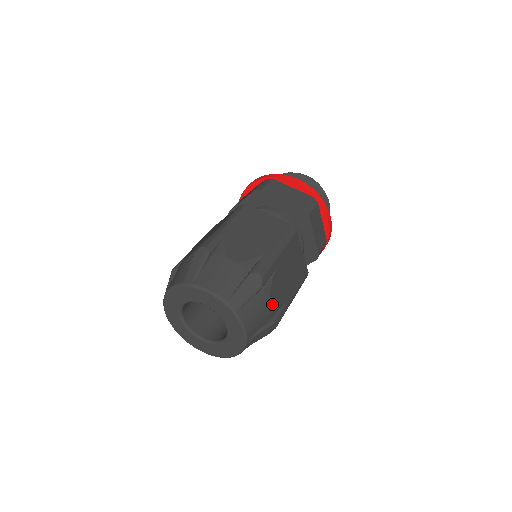
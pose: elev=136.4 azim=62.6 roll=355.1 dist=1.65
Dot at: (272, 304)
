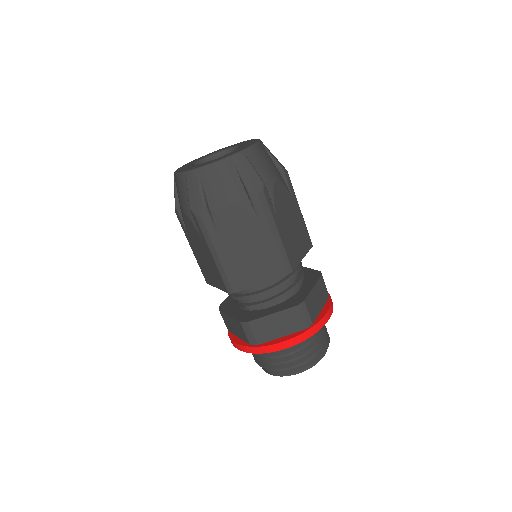
Dot at: (274, 184)
